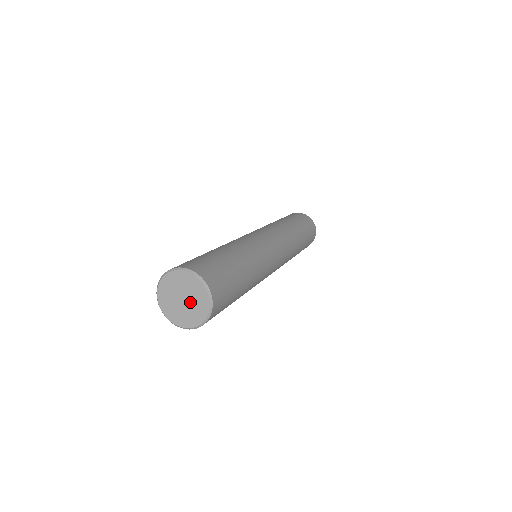
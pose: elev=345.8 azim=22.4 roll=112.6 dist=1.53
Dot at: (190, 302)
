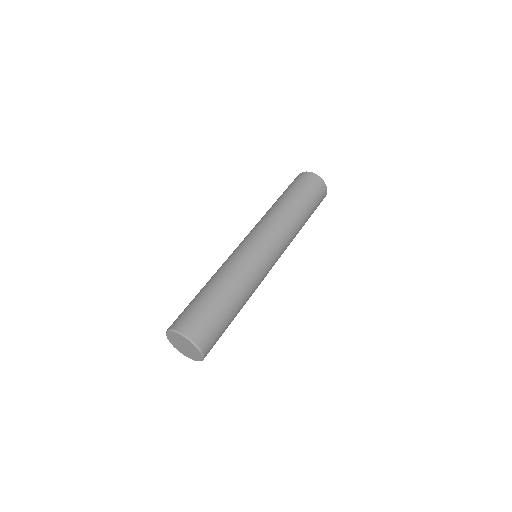
Dot at: (189, 349)
